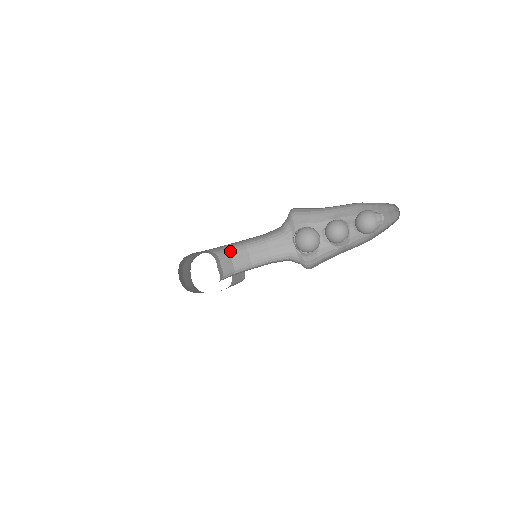
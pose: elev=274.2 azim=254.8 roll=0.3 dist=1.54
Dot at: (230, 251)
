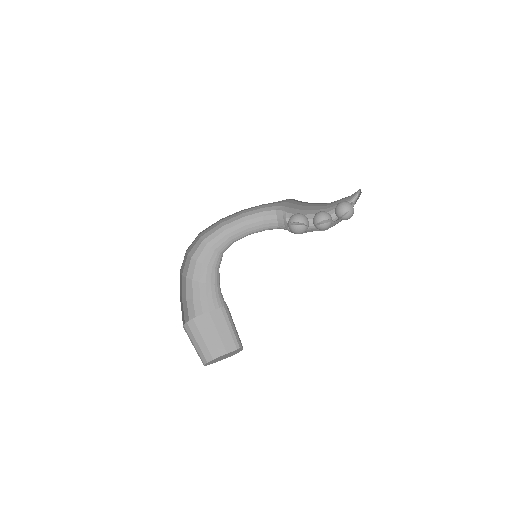
Dot at: occluded
